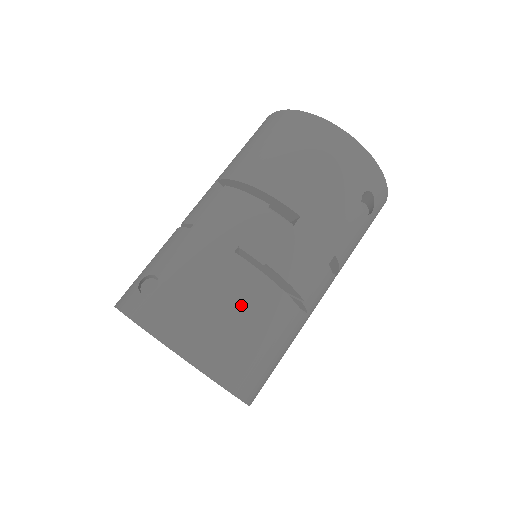
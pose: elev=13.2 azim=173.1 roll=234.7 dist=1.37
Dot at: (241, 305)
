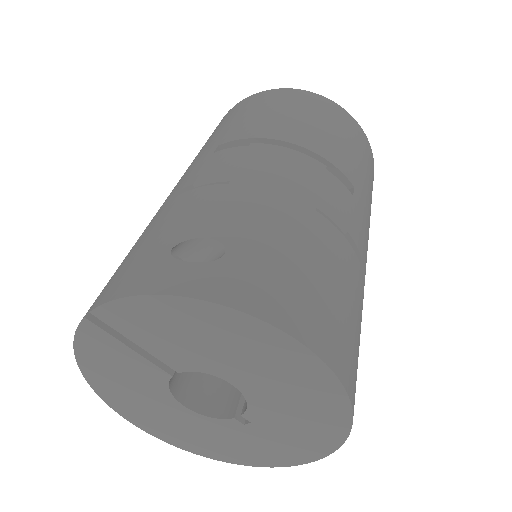
Dot at: (345, 280)
